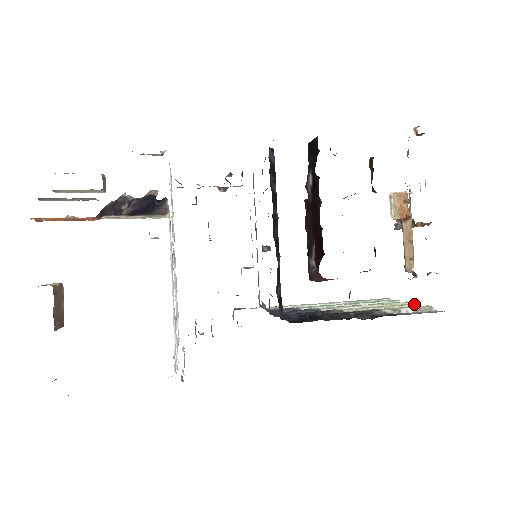
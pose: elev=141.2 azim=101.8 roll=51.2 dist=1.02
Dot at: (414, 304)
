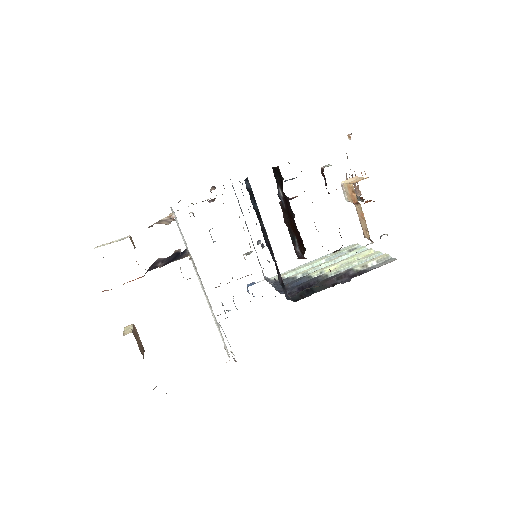
Dot at: (376, 253)
